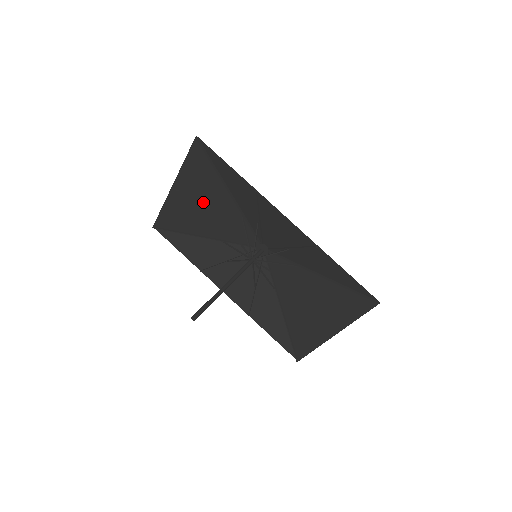
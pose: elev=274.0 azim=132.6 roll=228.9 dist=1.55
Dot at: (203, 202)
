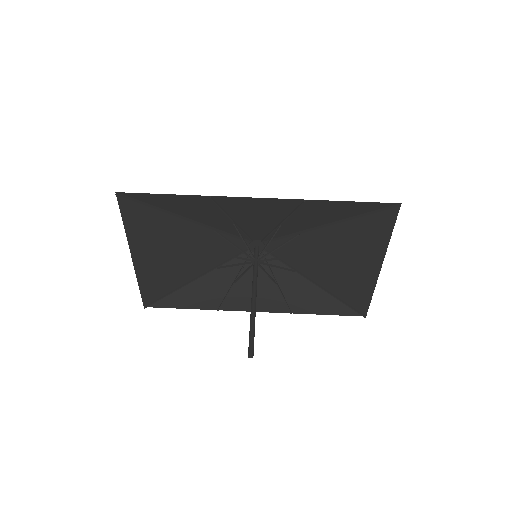
Dot at: (170, 248)
